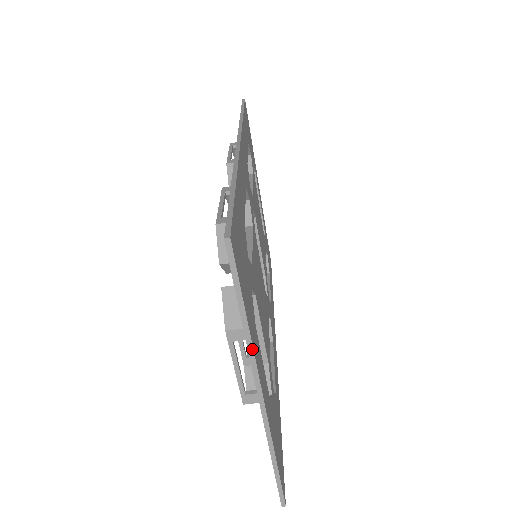
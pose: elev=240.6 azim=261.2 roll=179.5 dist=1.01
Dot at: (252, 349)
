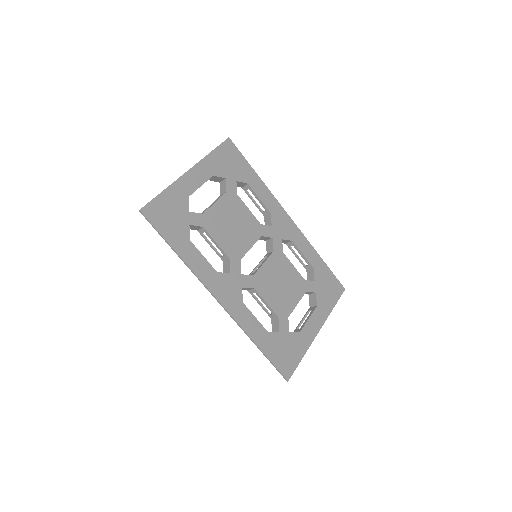
Dot at: occluded
